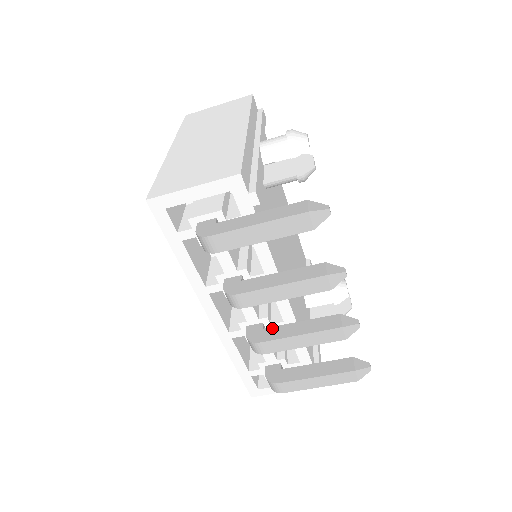
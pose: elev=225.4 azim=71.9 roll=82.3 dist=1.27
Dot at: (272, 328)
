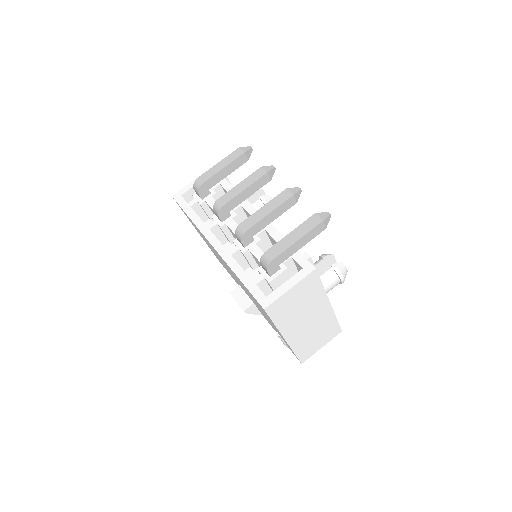
Dot at: occluded
